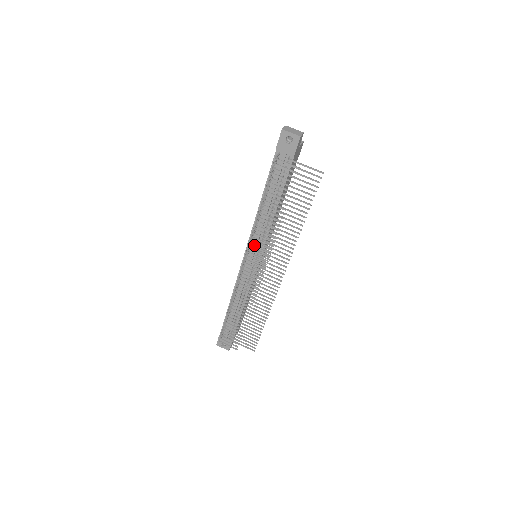
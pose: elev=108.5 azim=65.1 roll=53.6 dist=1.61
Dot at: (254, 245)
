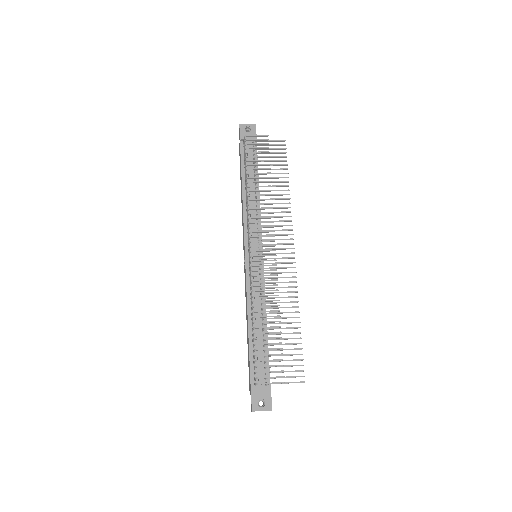
Dot at: (252, 234)
